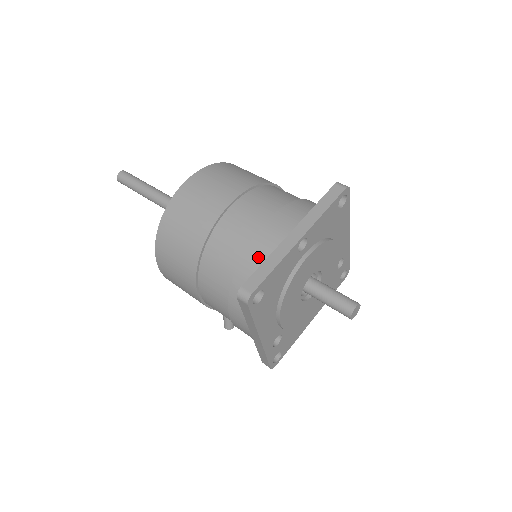
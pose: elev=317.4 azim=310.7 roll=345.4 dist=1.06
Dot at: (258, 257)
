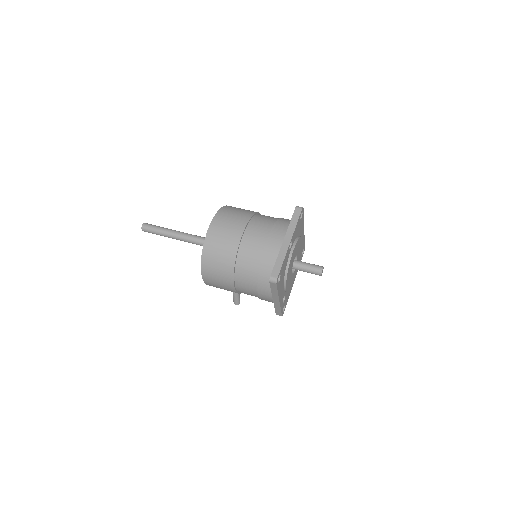
Dot at: (271, 258)
